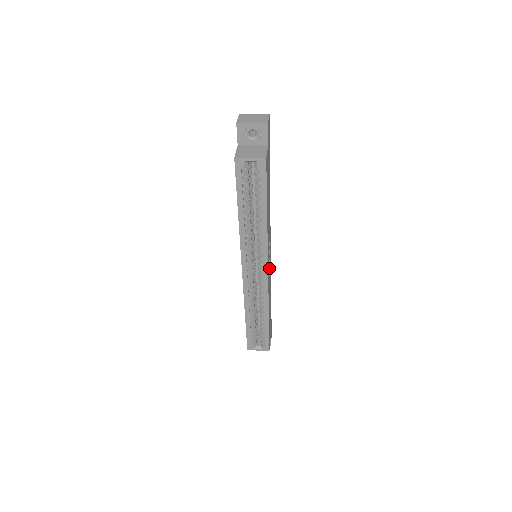
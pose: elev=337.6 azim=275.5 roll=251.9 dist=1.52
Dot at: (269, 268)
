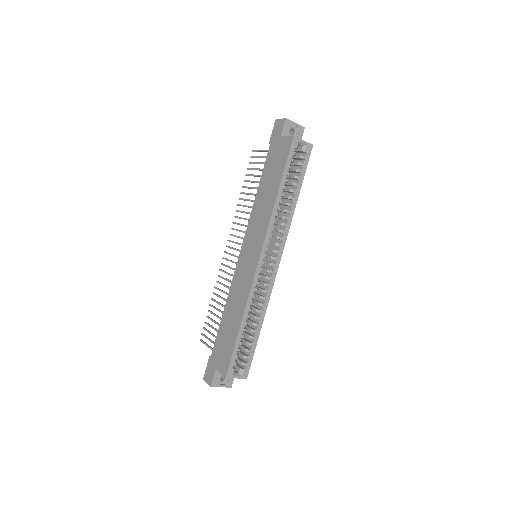
Dot at: occluded
